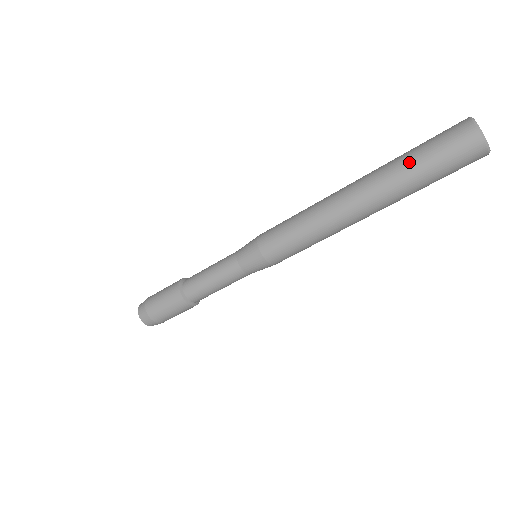
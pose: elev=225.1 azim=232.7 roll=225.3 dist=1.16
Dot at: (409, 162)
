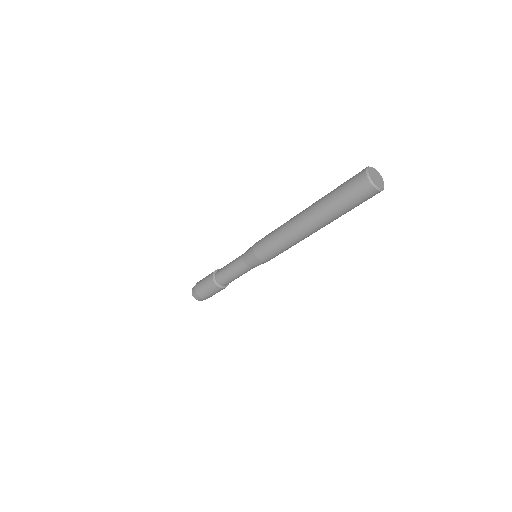
Dot at: (332, 197)
